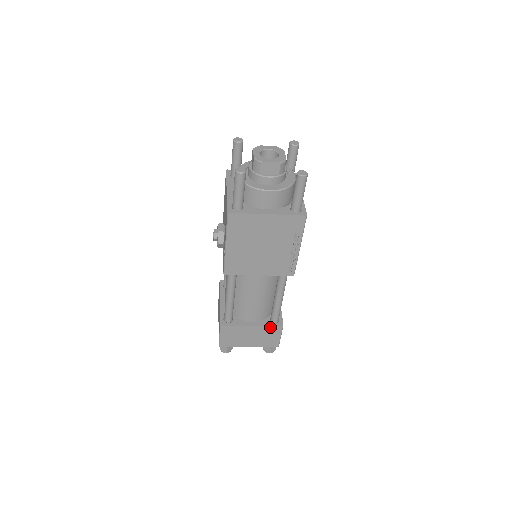
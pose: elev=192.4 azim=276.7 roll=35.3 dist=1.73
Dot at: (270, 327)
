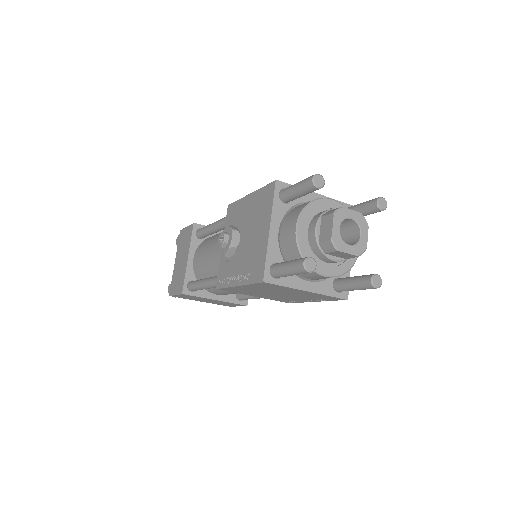
Dot at: (233, 303)
